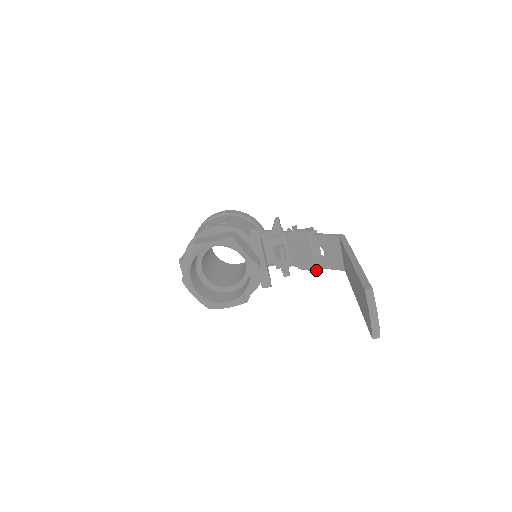
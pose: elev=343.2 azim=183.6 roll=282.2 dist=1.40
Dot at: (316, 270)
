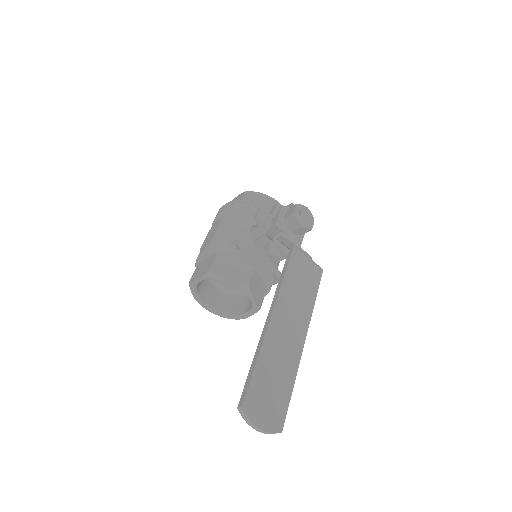
Dot at: occluded
